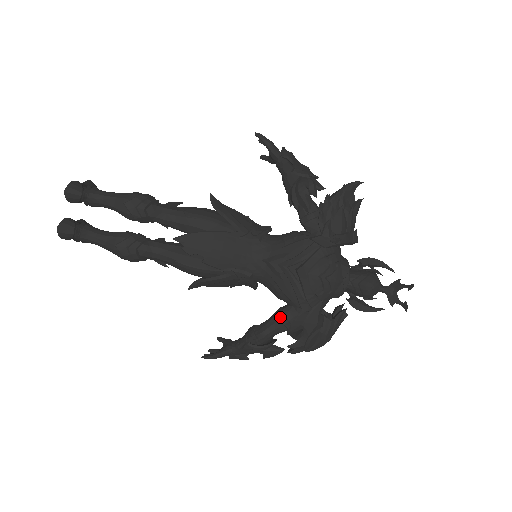
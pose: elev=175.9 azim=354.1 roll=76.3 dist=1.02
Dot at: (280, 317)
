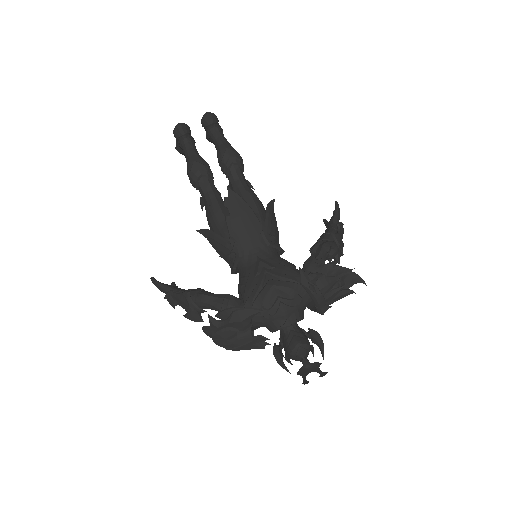
Dot at: (226, 297)
